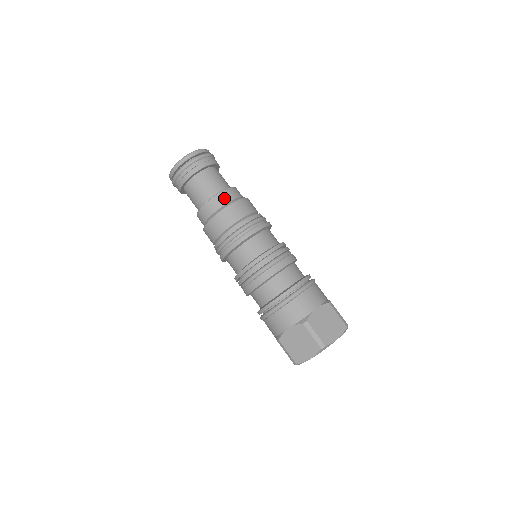
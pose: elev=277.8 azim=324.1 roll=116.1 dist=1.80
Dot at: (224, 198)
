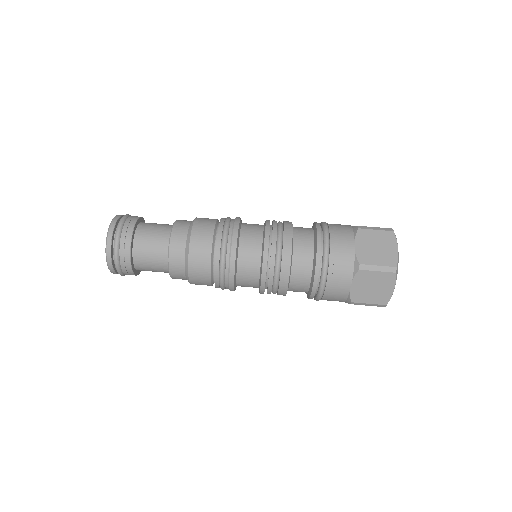
Dot at: (184, 221)
